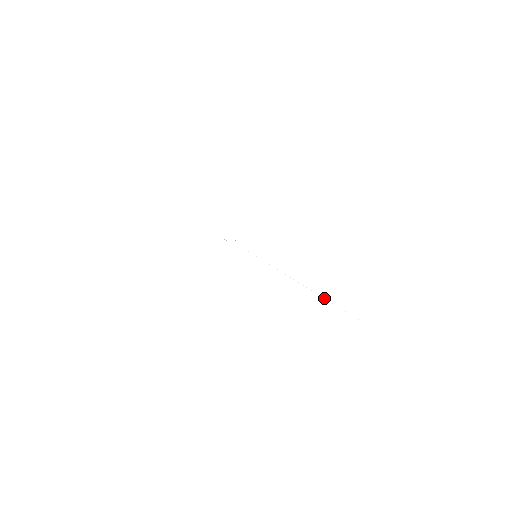
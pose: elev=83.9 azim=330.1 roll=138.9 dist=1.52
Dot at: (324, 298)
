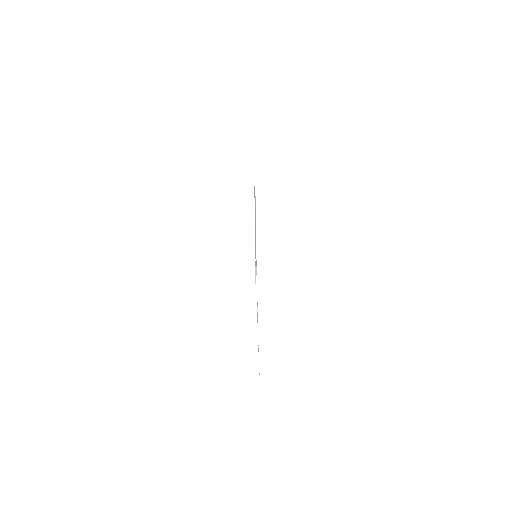
Dot at: occluded
